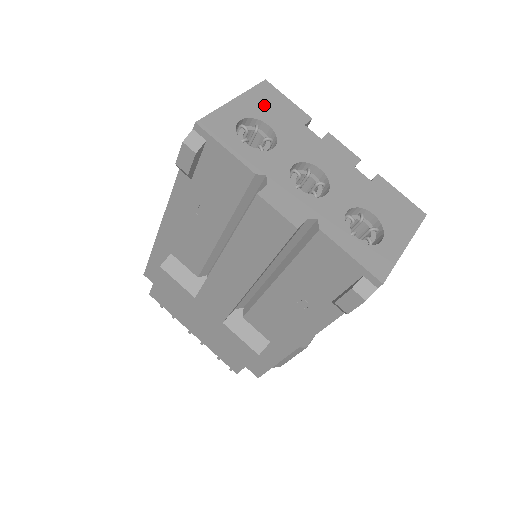
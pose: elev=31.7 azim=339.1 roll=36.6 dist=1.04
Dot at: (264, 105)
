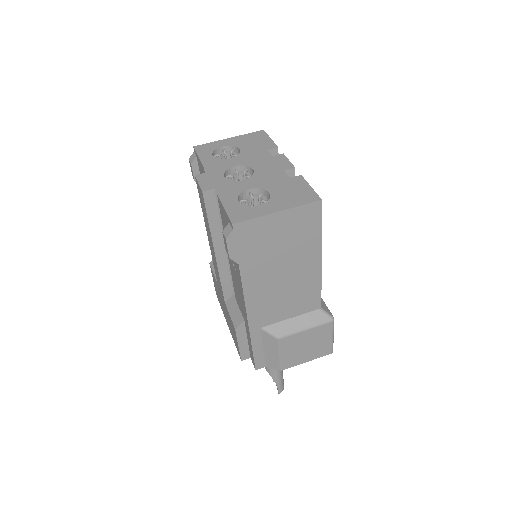
Dot at: (248, 141)
